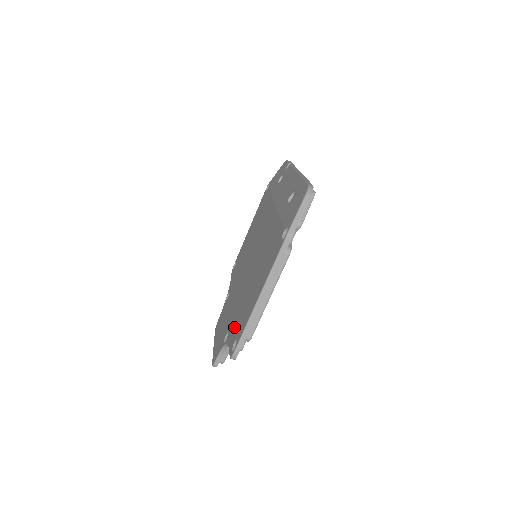
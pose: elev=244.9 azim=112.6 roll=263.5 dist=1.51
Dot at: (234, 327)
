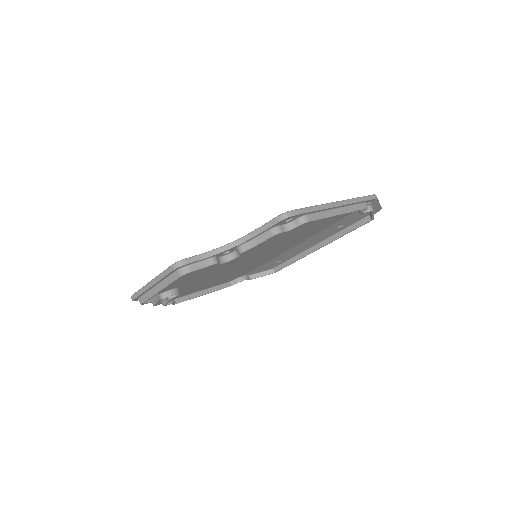
Dot at: occluded
